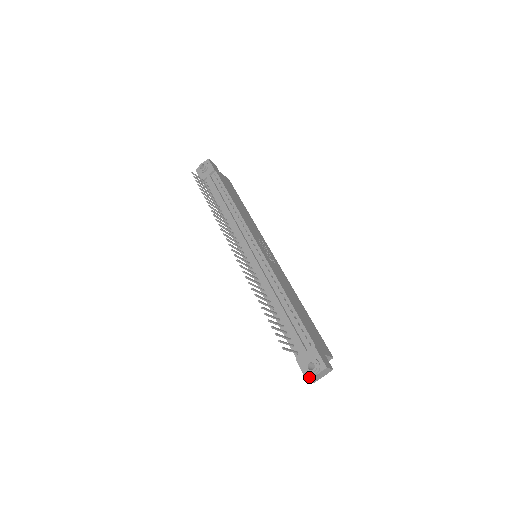
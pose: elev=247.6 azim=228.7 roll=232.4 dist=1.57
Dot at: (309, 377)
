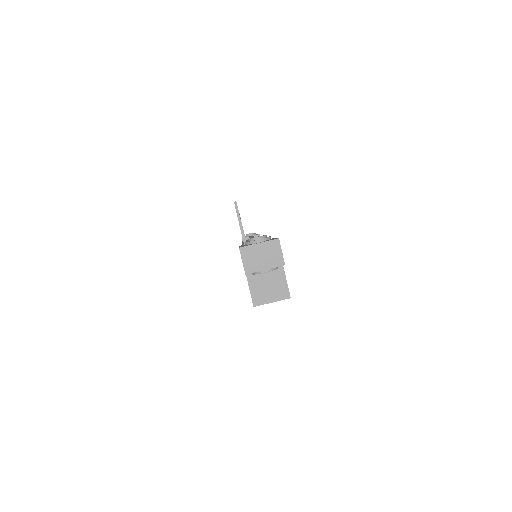
Dot at: occluded
